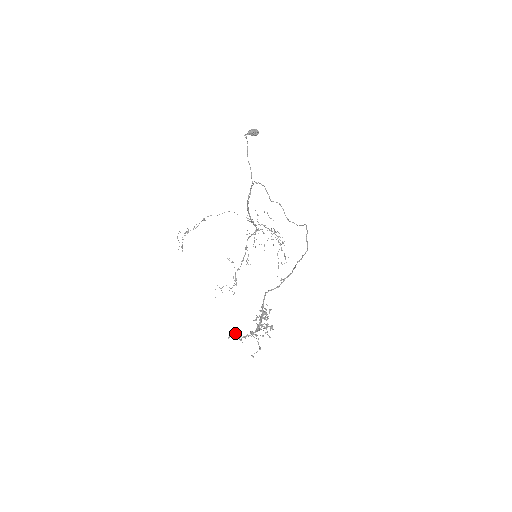
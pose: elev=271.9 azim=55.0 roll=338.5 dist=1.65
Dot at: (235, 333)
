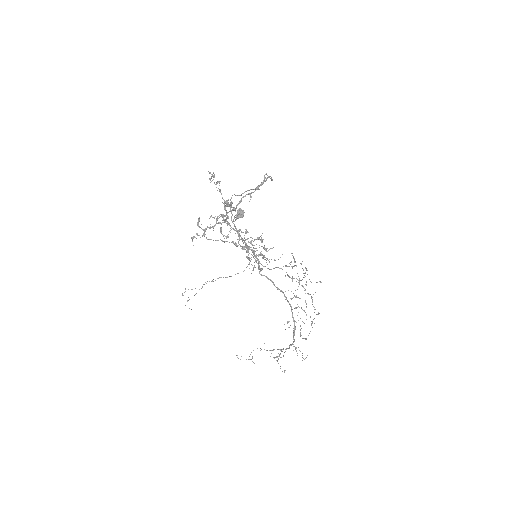
Dot at: occluded
